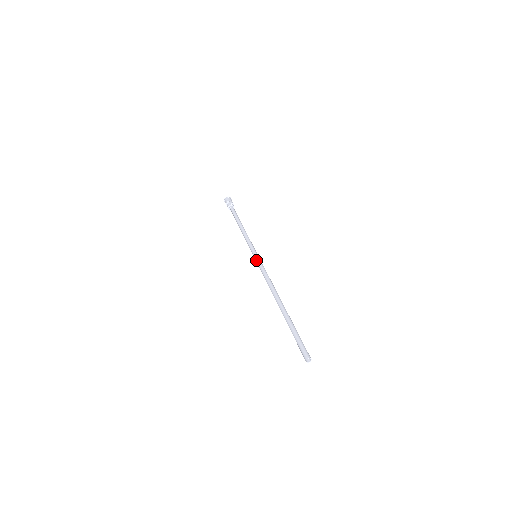
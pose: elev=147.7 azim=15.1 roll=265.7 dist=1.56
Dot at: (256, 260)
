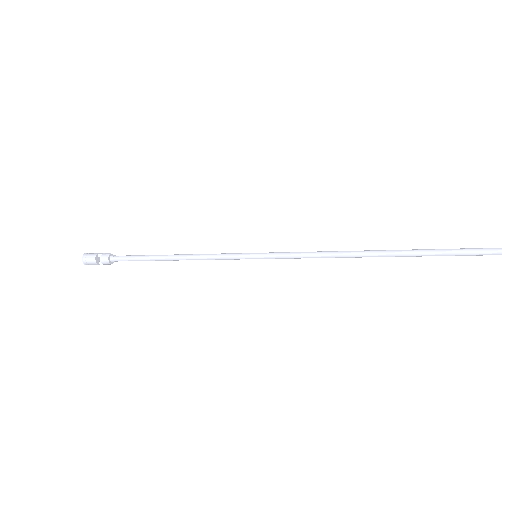
Dot at: (268, 255)
